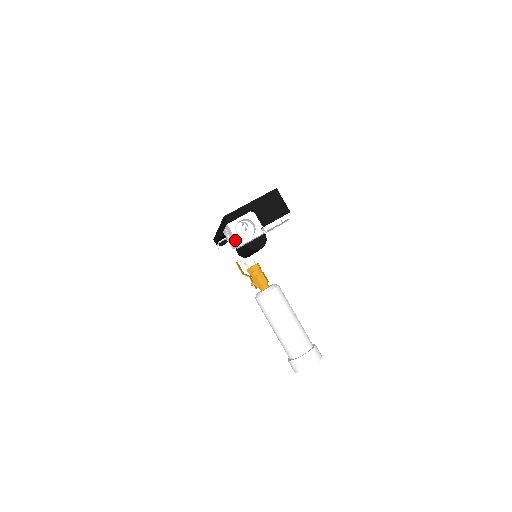
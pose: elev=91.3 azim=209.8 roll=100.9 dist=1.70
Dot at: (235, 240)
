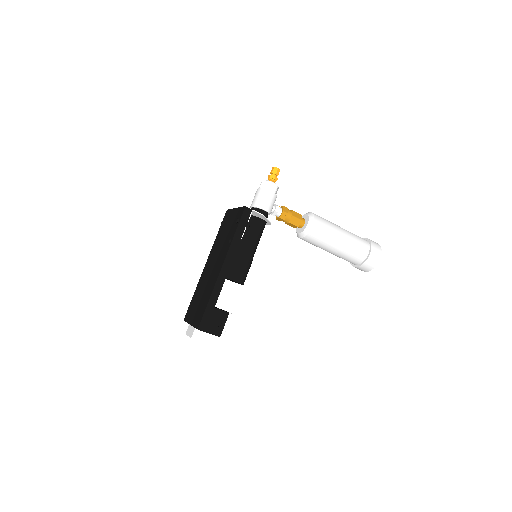
Dot at: occluded
